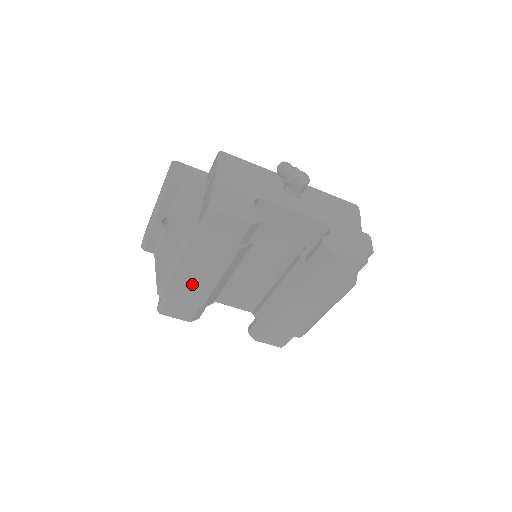
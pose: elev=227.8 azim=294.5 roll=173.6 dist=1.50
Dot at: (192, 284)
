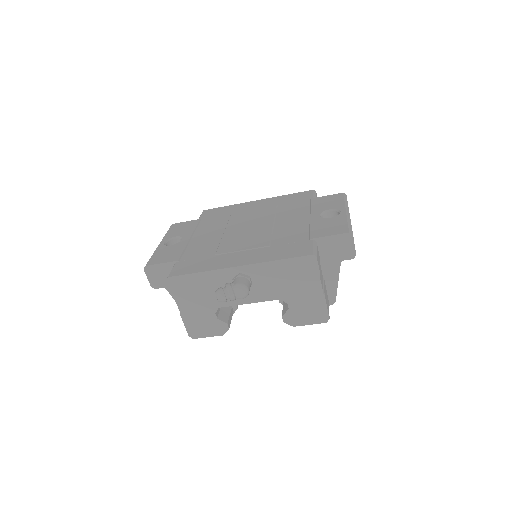
Dot at: occluded
